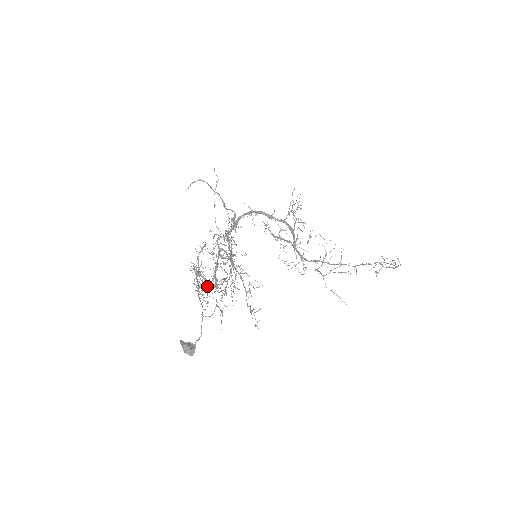
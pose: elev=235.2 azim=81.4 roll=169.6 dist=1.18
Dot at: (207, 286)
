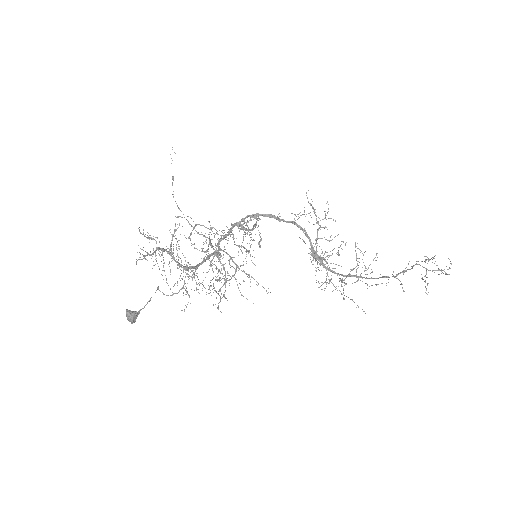
Dot at: (181, 270)
